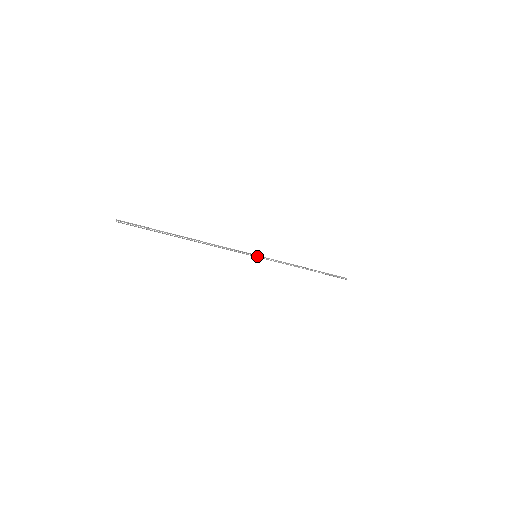
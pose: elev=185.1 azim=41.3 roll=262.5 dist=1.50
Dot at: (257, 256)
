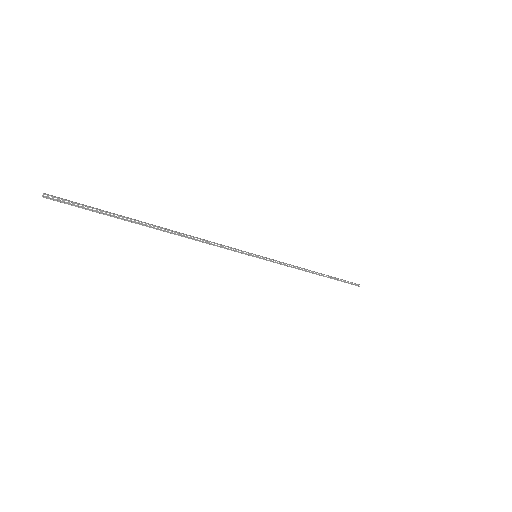
Dot at: (257, 256)
